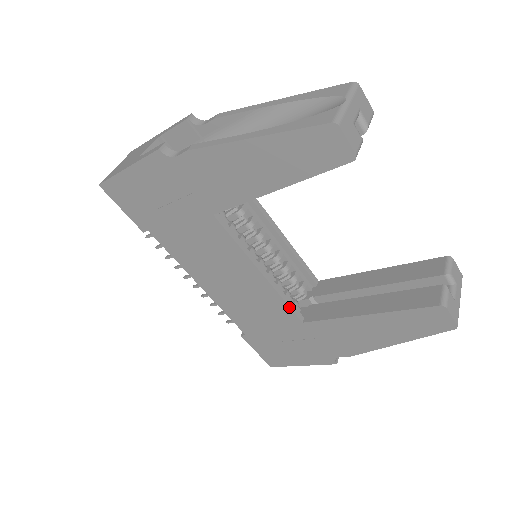
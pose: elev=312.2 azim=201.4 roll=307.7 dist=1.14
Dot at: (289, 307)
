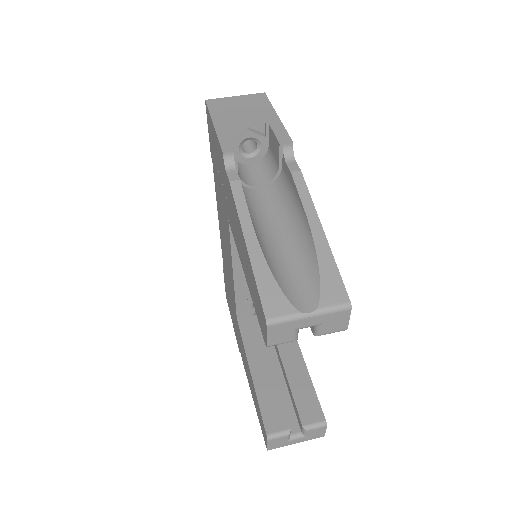
Dot at: (236, 305)
